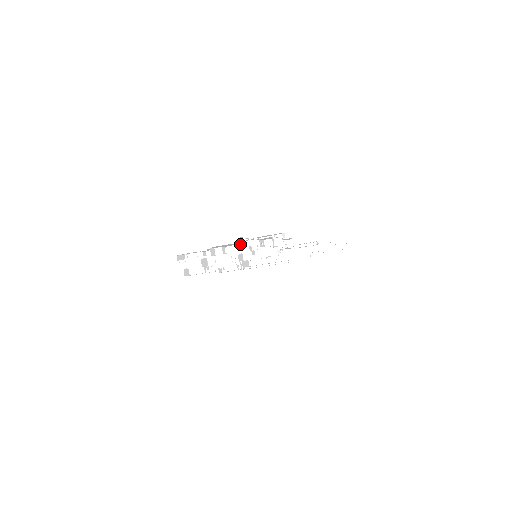
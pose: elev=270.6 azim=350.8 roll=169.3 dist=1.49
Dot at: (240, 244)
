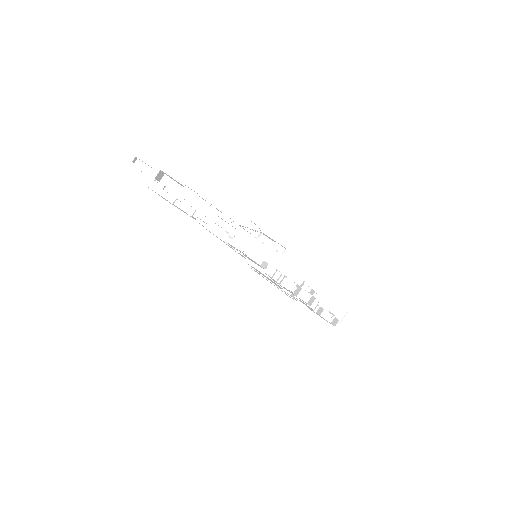
Dot at: occluded
